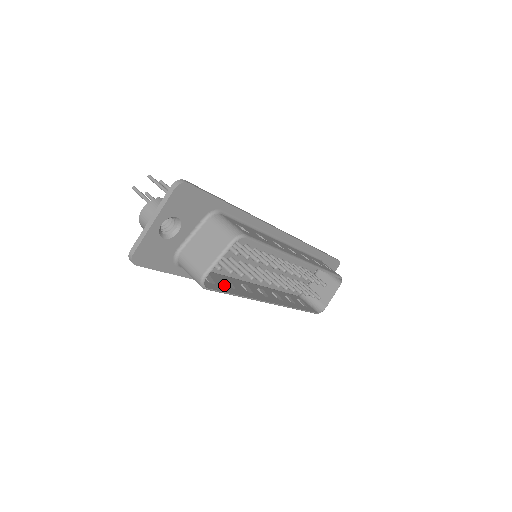
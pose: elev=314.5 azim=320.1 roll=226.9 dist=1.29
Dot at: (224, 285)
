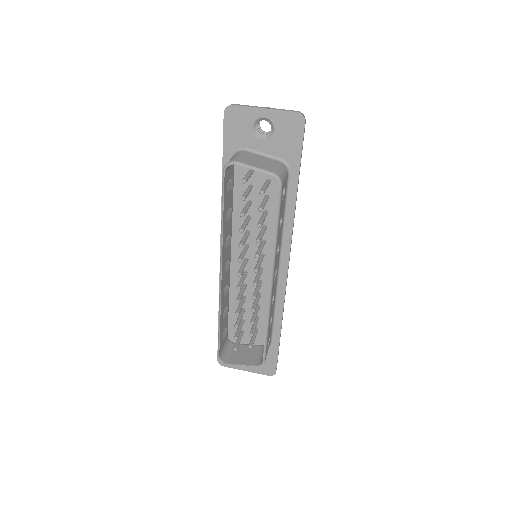
Dot at: (228, 205)
